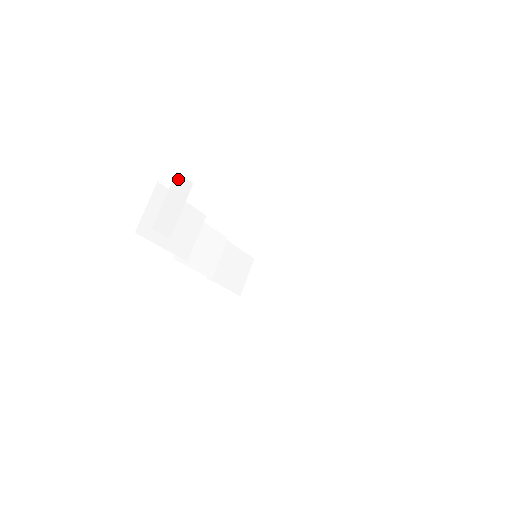
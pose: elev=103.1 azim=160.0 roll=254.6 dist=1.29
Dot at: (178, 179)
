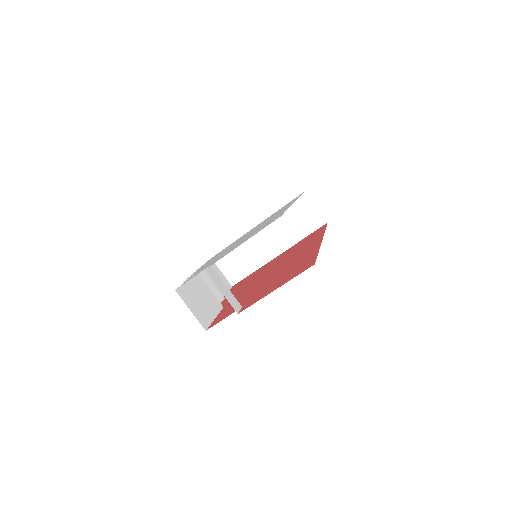
Dot at: (209, 273)
